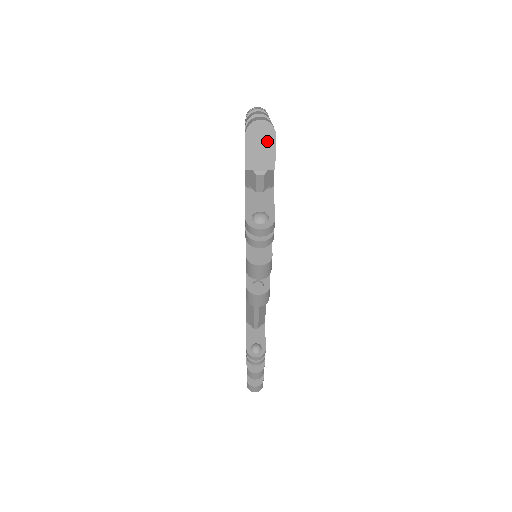
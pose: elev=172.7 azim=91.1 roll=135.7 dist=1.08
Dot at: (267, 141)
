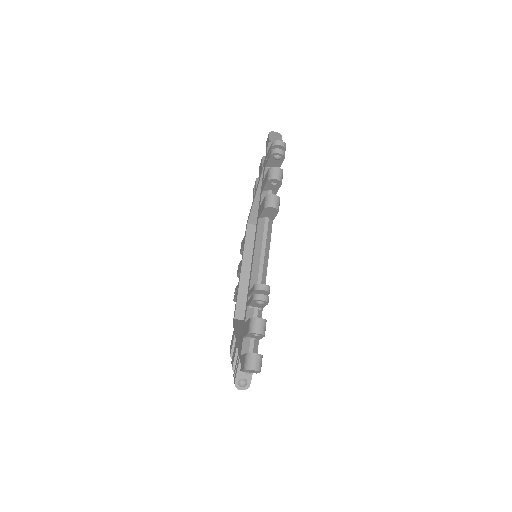
Dot at: (278, 136)
